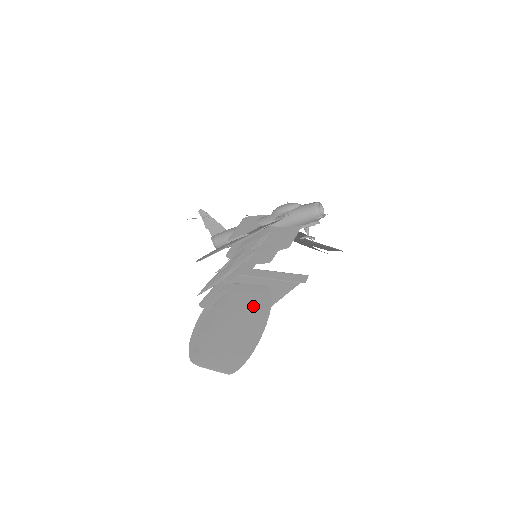
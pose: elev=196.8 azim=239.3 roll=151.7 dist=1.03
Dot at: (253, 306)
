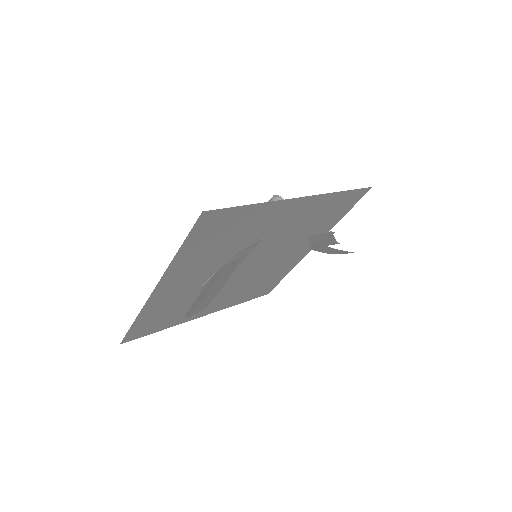
Dot at: (227, 273)
